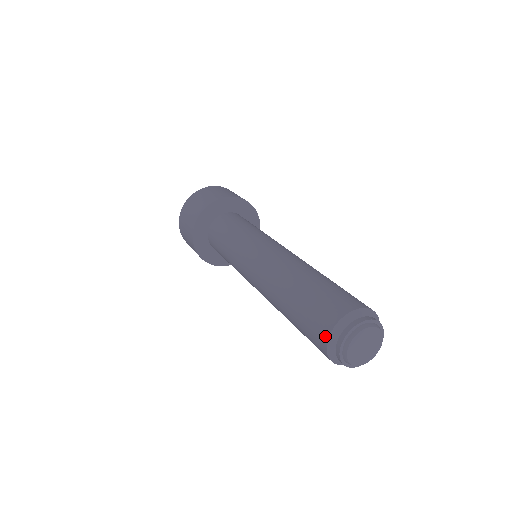
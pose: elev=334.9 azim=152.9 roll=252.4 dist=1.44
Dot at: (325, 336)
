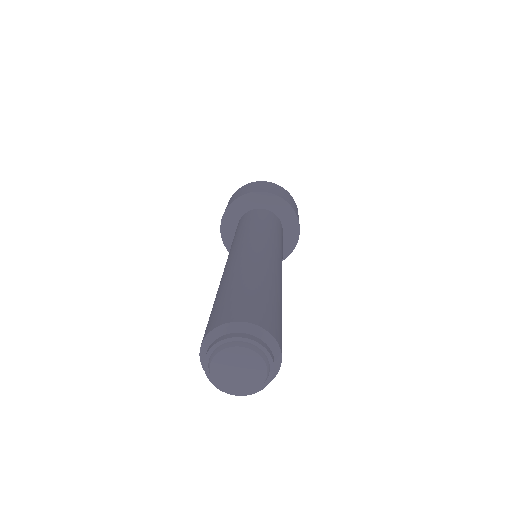
Dot at: occluded
